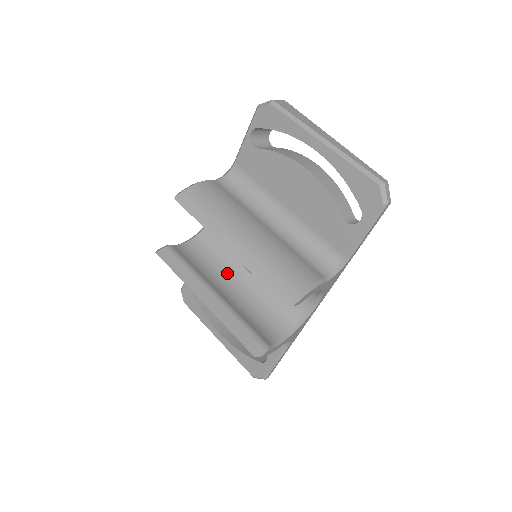
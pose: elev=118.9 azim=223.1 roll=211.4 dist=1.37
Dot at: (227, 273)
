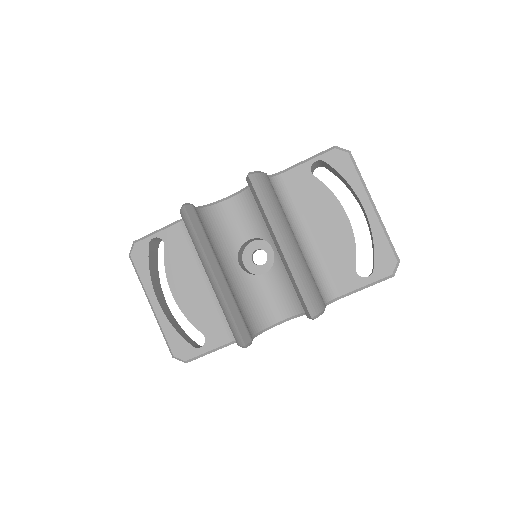
Dot at: (223, 257)
